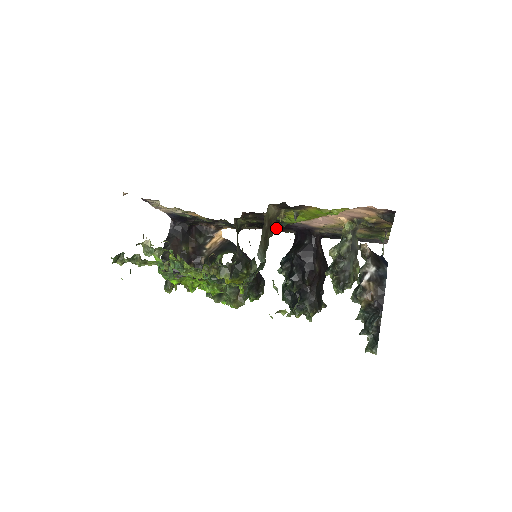
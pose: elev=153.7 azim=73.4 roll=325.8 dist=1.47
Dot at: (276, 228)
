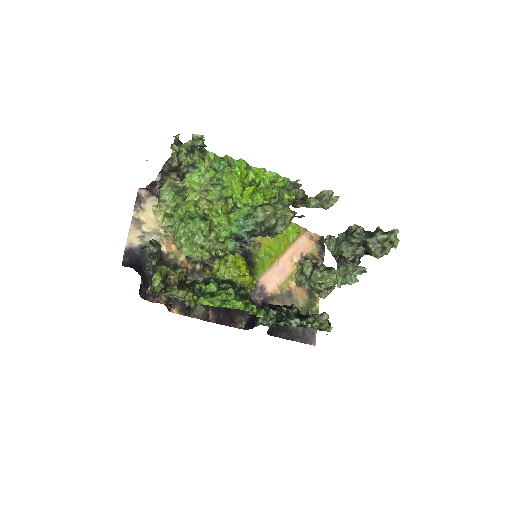
Dot at: (228, 314)
